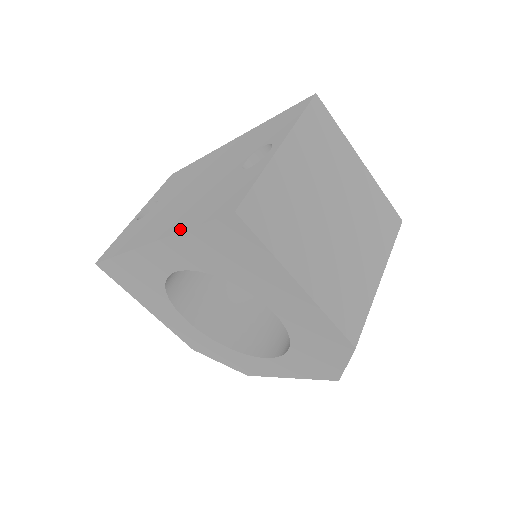
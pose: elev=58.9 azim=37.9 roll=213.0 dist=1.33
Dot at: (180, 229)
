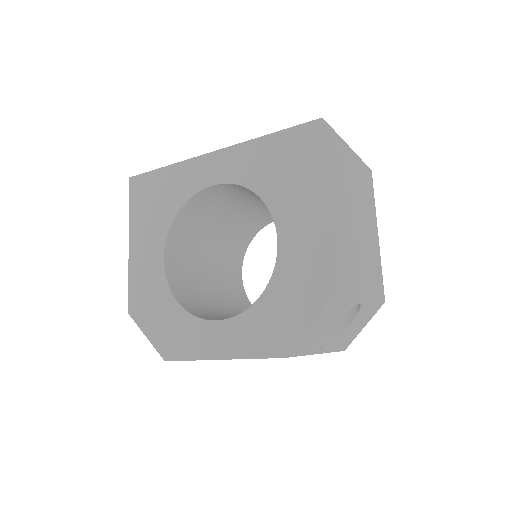
Dot at: (255, 140)
